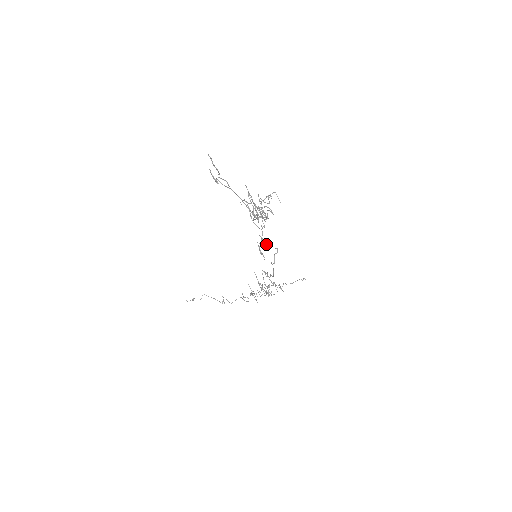
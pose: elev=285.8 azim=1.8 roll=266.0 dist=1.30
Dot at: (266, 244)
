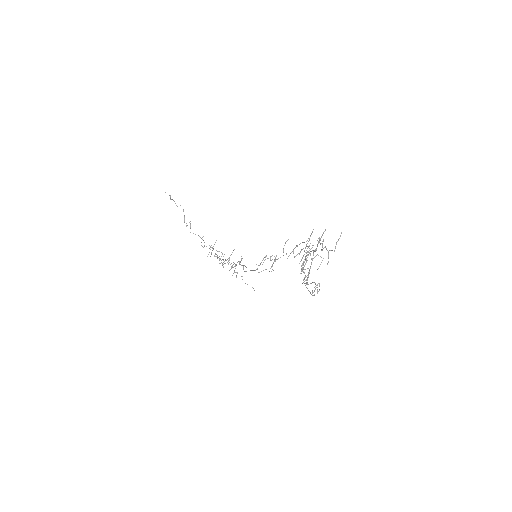
Dot at: occluded
